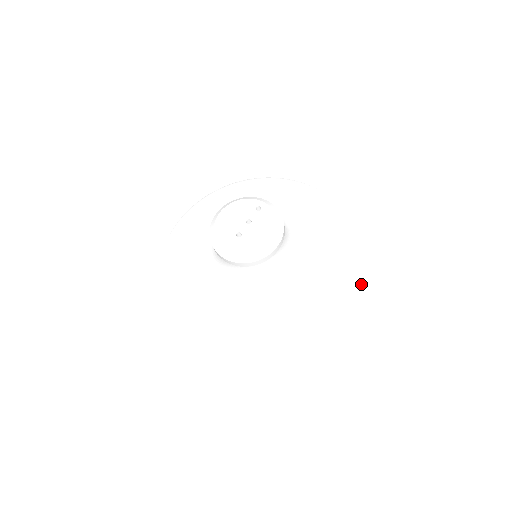
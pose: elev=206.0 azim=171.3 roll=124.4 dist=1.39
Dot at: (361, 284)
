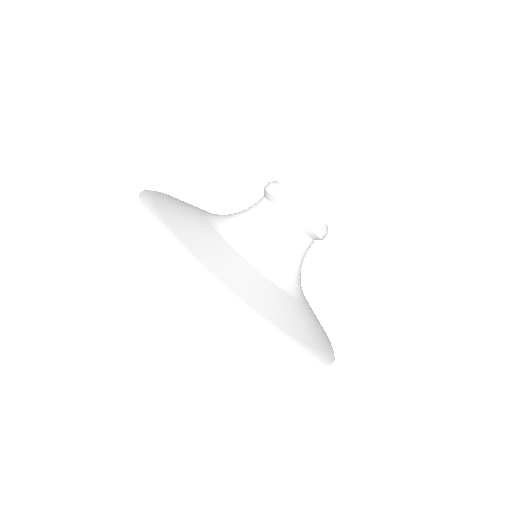
Dot at: (333, 351)
